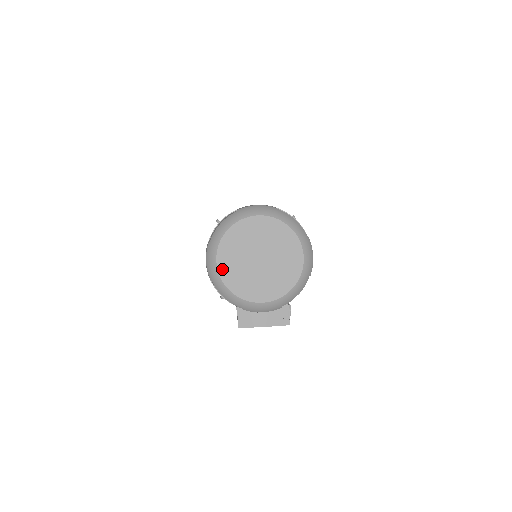
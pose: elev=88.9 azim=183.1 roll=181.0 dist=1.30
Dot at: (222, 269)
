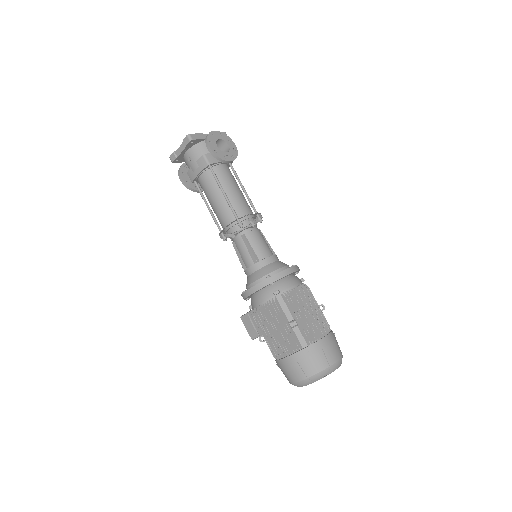
Dot at: occluded
